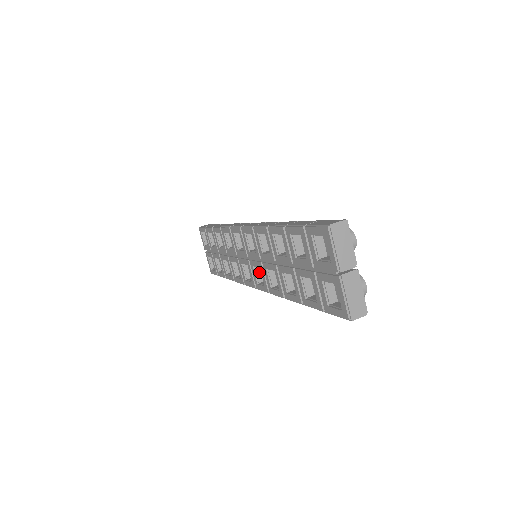
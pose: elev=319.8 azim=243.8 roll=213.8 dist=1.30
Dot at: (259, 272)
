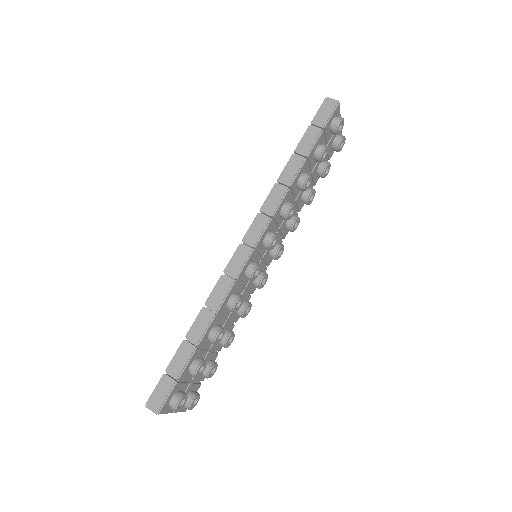
Dot at: occluded
